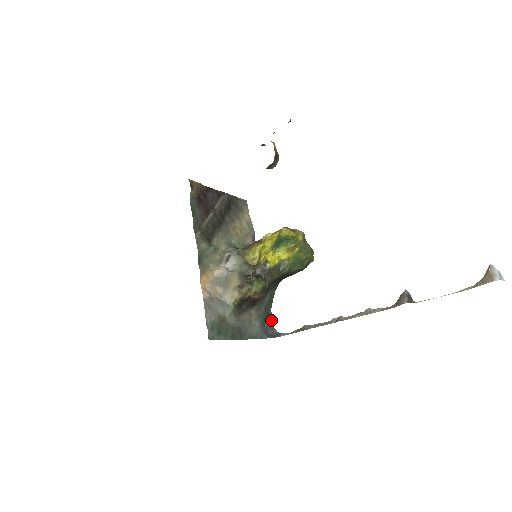
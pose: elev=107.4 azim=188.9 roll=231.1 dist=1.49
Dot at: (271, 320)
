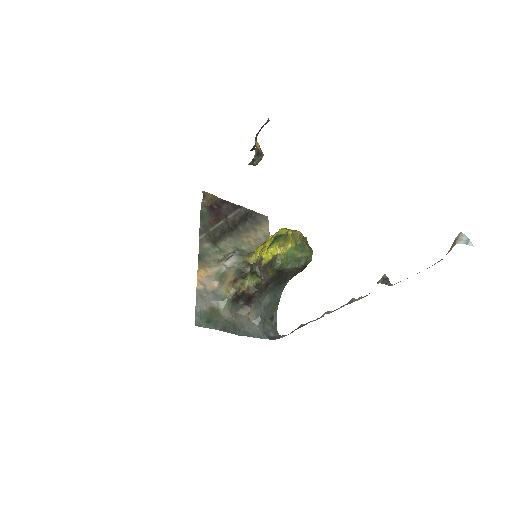
Dot at: (275, 324)
